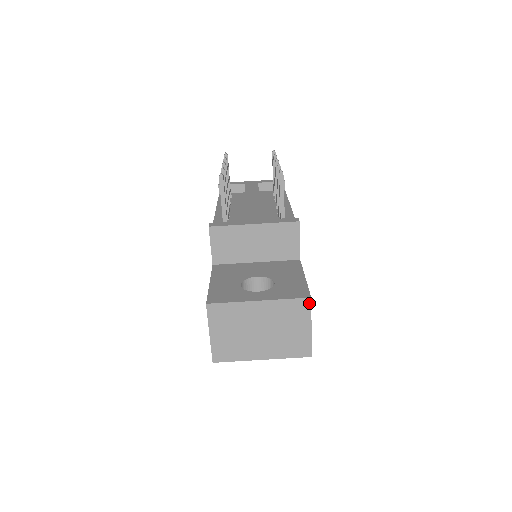
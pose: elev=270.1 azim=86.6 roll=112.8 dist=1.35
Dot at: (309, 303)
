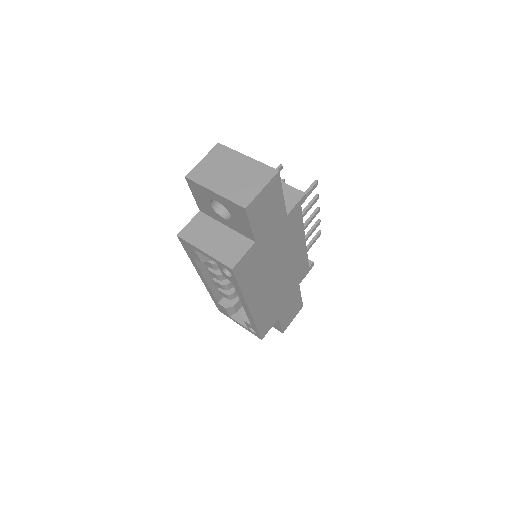
Dot at: (275, 173)
